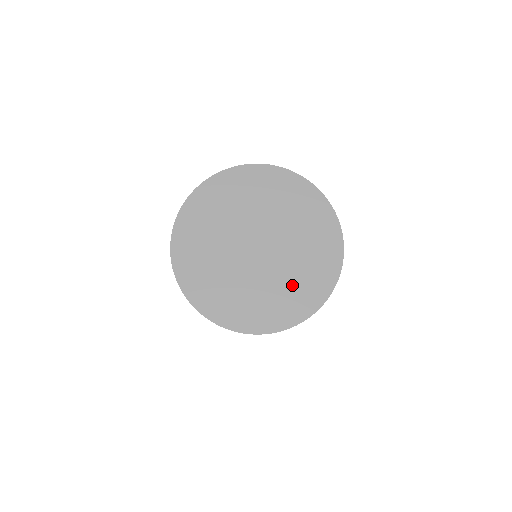
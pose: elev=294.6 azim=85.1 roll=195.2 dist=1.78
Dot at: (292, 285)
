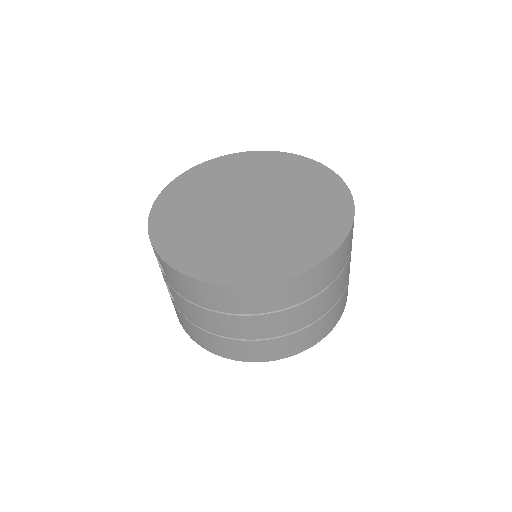
Dot at: (308, 219)
